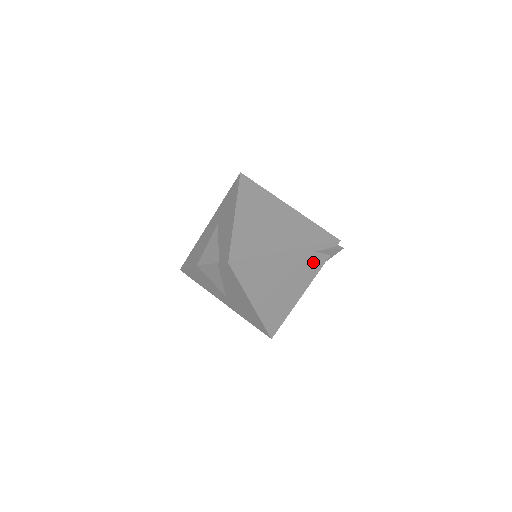
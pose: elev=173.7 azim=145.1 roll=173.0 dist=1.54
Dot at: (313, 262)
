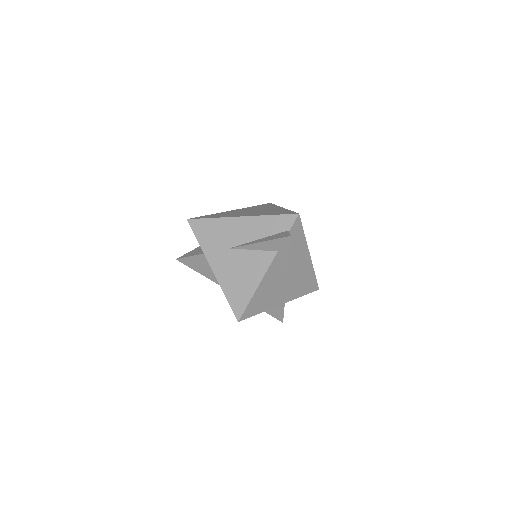
Dot at: occluded
